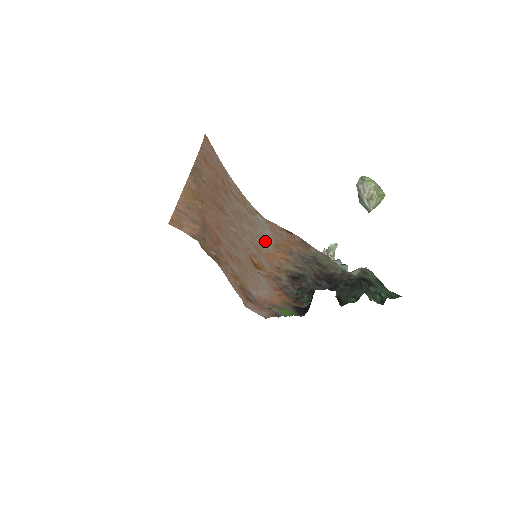
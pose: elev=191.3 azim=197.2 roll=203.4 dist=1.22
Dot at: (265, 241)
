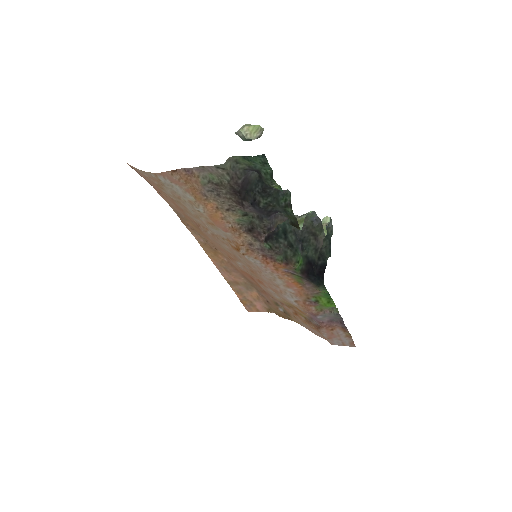
Dot at: (193, 203)
